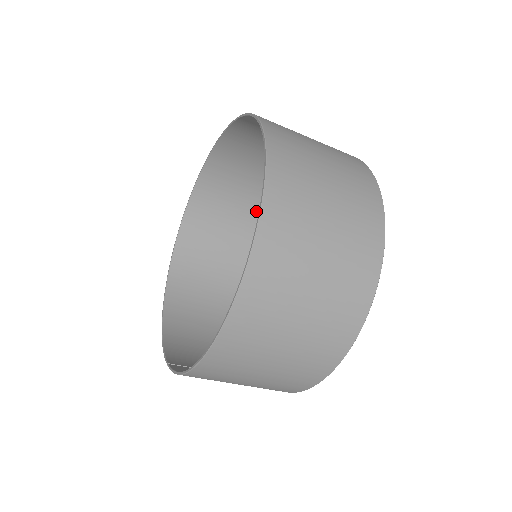
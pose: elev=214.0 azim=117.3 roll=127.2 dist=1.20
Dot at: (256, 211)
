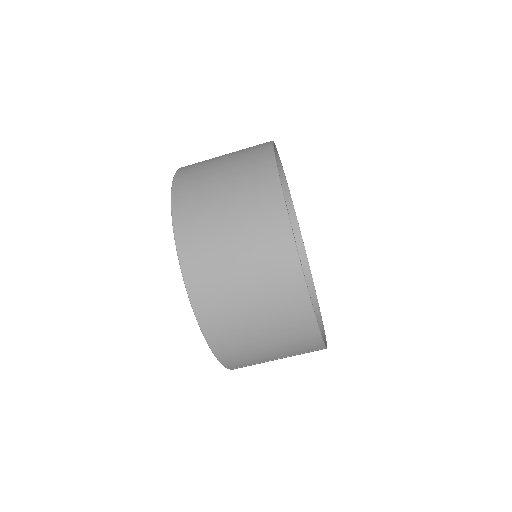
Dot at: occluded
